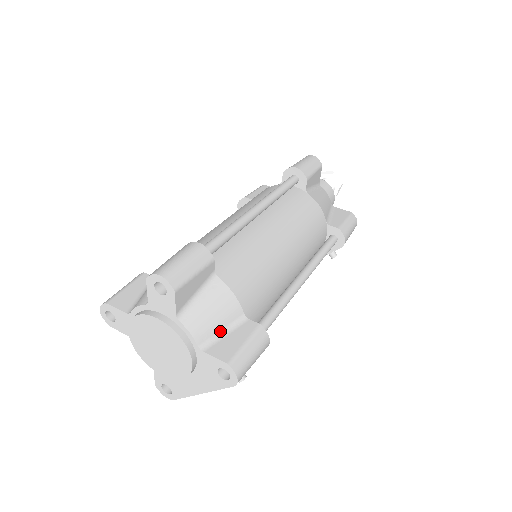
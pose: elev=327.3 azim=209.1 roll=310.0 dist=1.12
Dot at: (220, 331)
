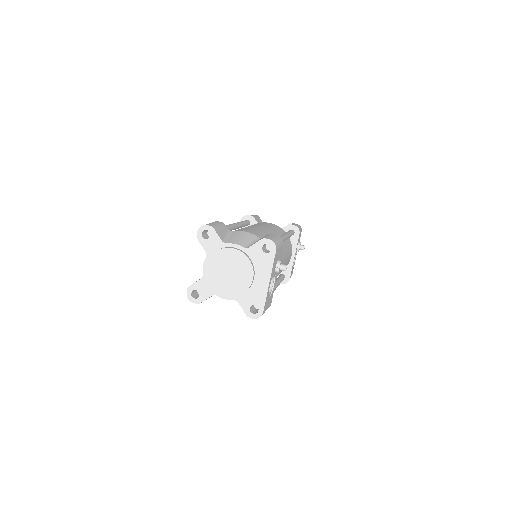
Dot at: (251, 243)
